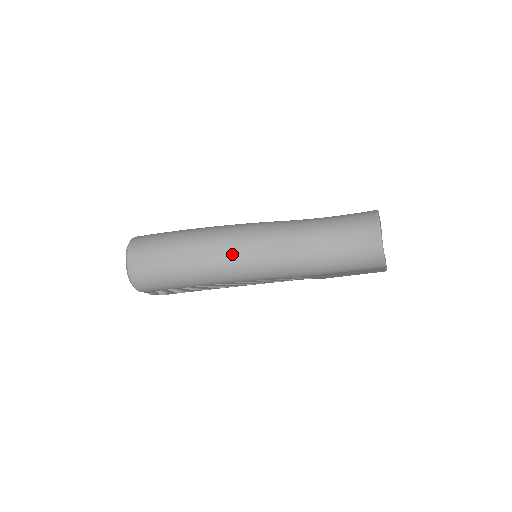
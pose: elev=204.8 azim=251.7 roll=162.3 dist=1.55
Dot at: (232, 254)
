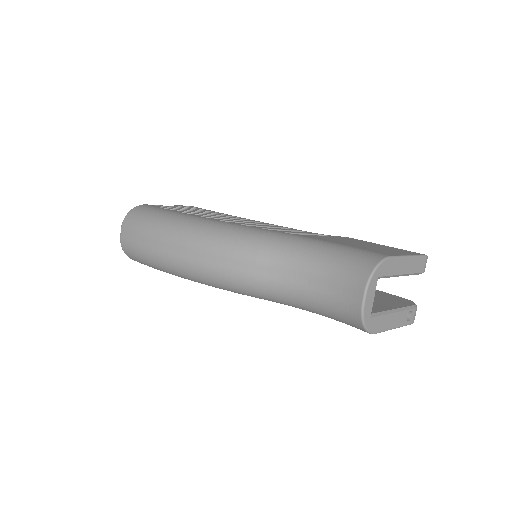
Dot at: (198, 261)
